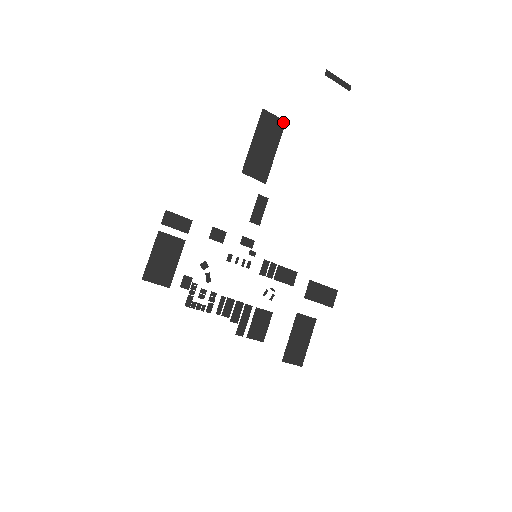
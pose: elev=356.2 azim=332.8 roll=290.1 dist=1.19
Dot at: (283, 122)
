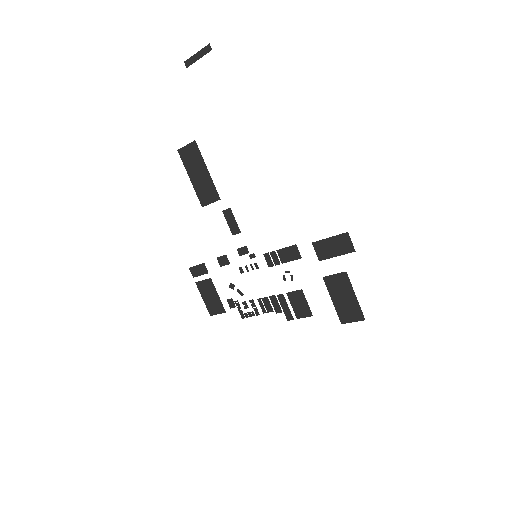
Dot at: (194, 143)
